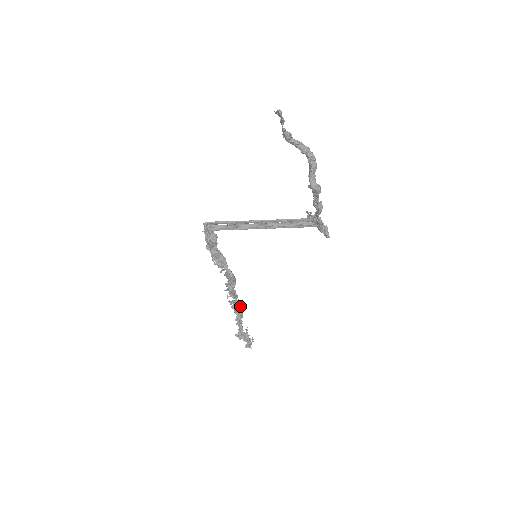
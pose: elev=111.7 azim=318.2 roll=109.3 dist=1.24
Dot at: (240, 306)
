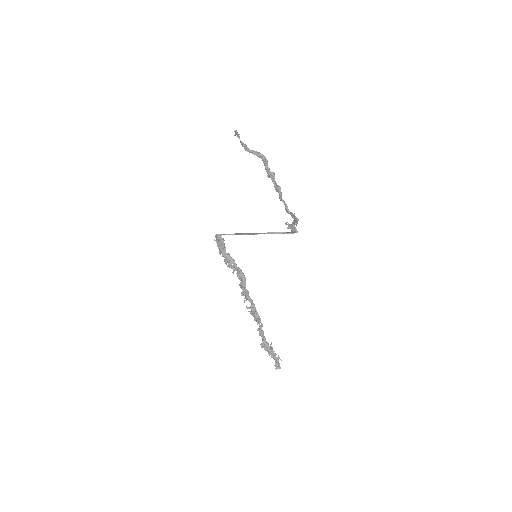
Dot at: (257, 312)
